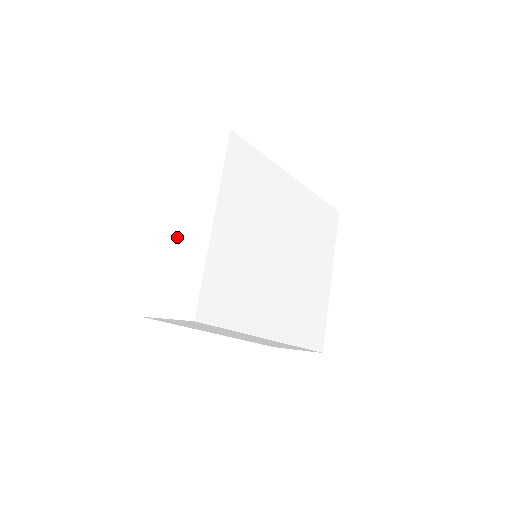
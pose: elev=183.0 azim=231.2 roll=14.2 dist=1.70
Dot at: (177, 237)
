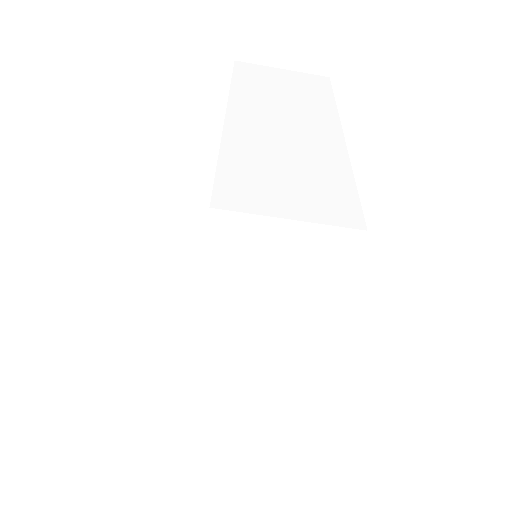
Dot at: (273, 133)
